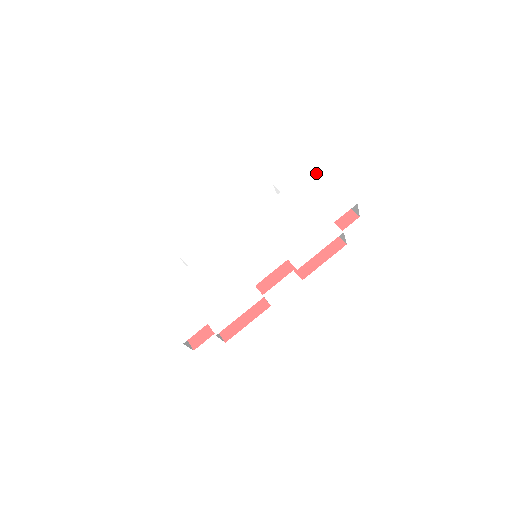
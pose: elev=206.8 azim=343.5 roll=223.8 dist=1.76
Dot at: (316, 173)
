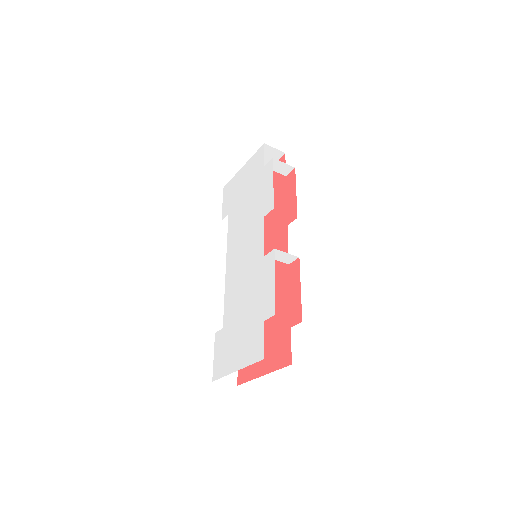
Dot at: (234, 179)
